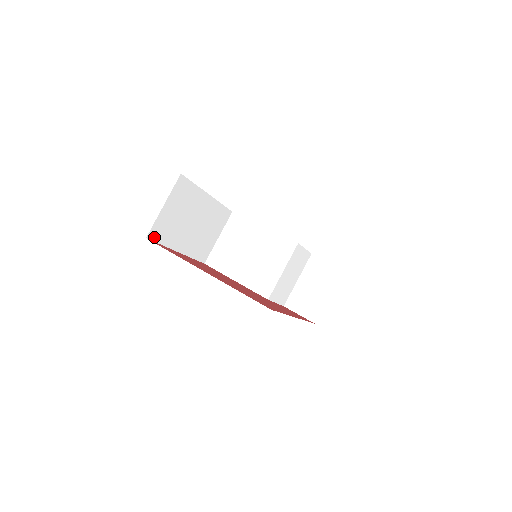
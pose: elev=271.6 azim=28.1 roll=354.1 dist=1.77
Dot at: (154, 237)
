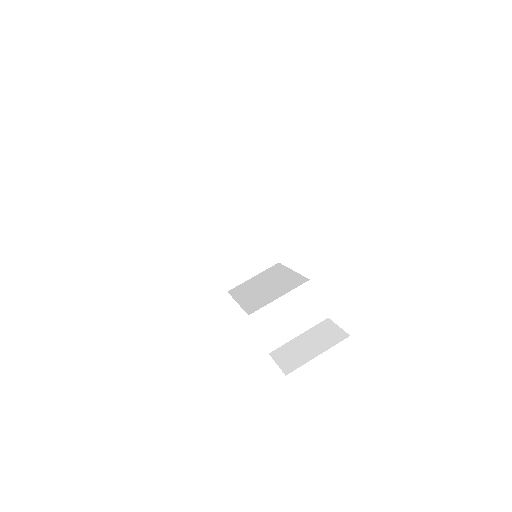
Dot at: (188, 210)
